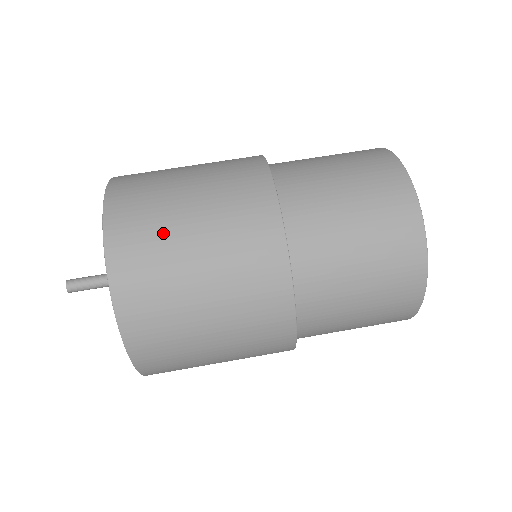
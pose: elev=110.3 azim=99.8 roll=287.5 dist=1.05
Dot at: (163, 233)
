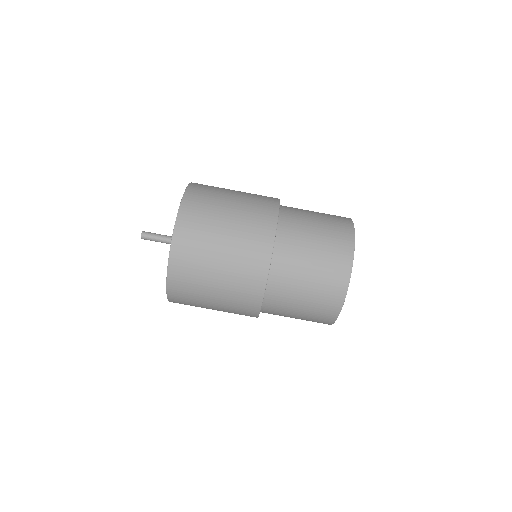
Dot at: (207, 235)
